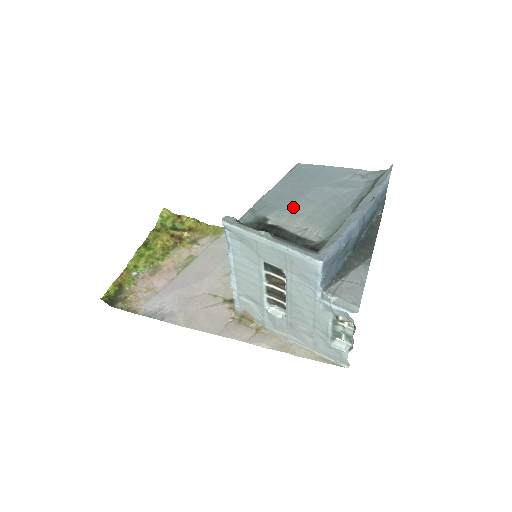
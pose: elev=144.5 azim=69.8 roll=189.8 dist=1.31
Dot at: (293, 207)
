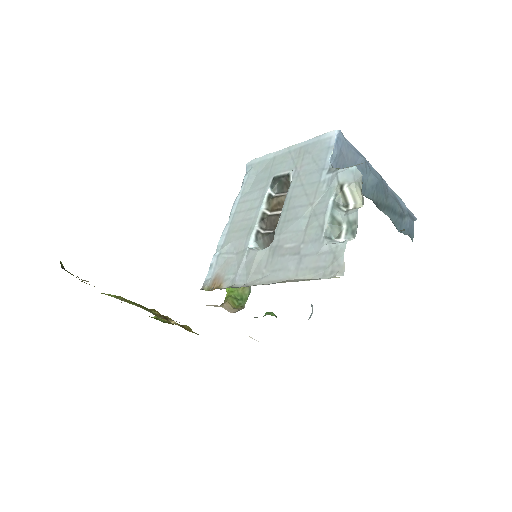
Dot at: occluded
